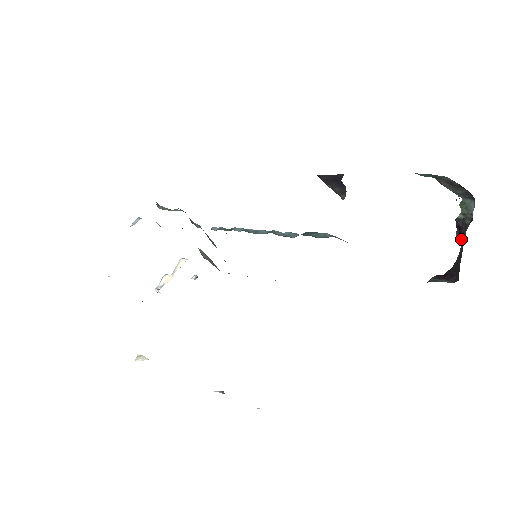
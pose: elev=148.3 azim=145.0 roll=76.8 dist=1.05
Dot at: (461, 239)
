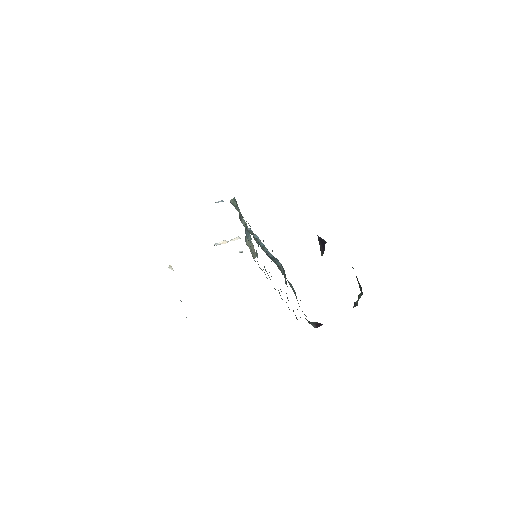
Dot at: occluded
